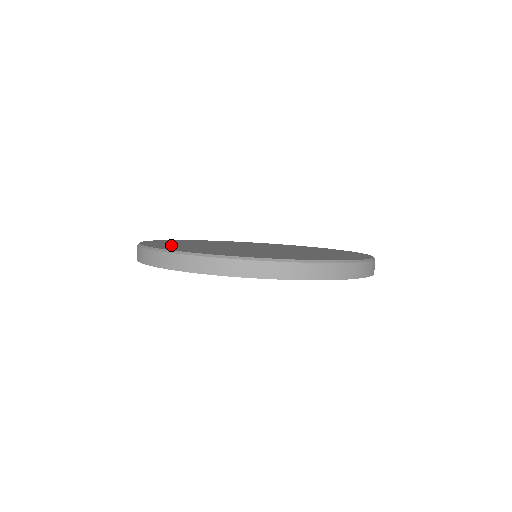
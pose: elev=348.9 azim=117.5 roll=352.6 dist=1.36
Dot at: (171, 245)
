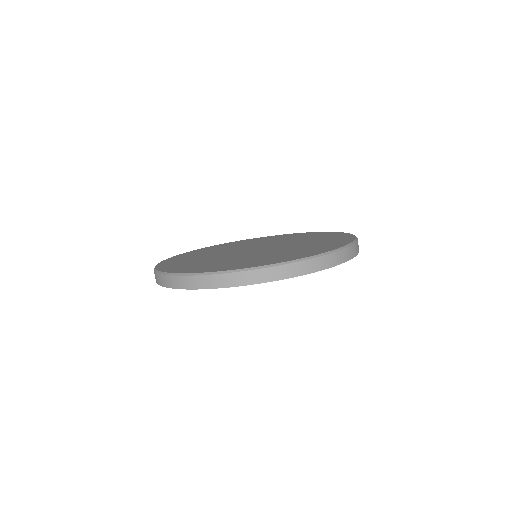
Dot at: (237, 264)
